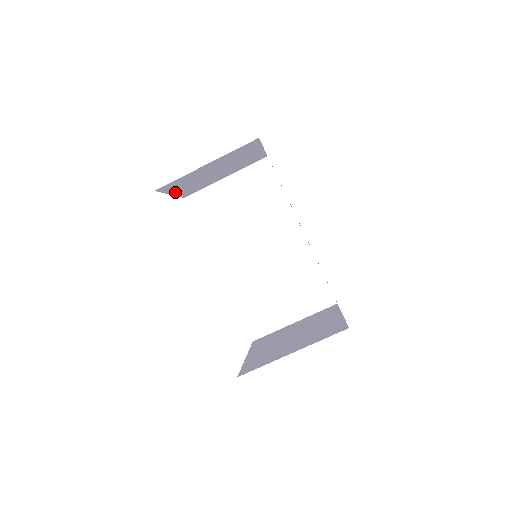
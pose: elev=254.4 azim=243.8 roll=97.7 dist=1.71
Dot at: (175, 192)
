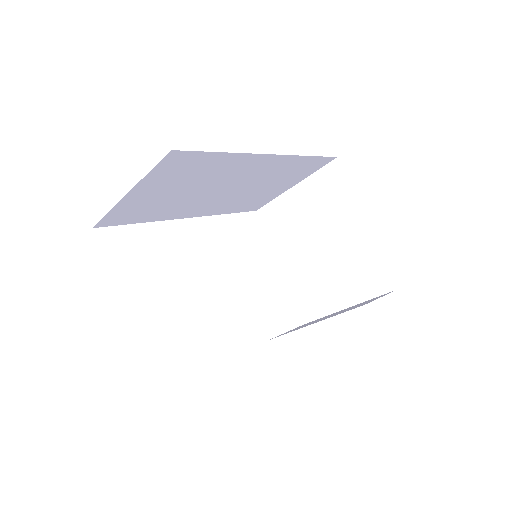
Dot at: occluded
